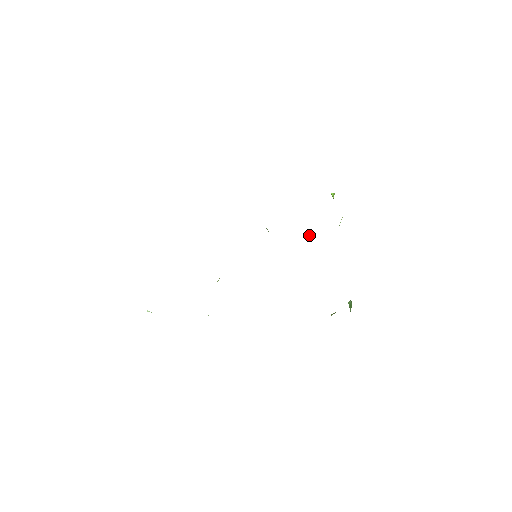
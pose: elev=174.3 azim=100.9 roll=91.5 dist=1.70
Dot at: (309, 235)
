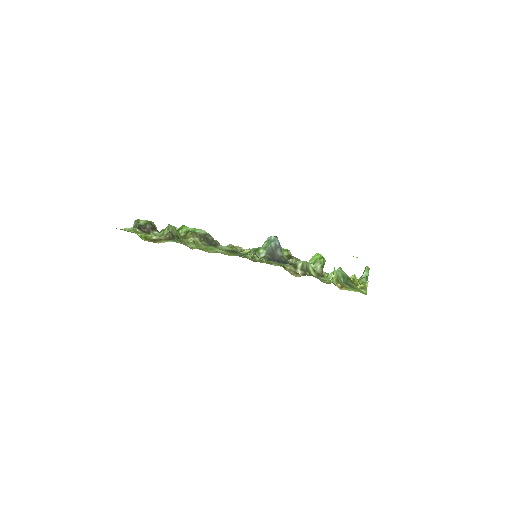
Dot at: occluded
